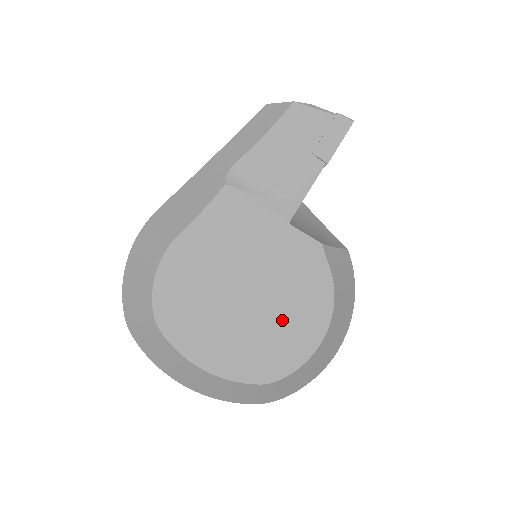
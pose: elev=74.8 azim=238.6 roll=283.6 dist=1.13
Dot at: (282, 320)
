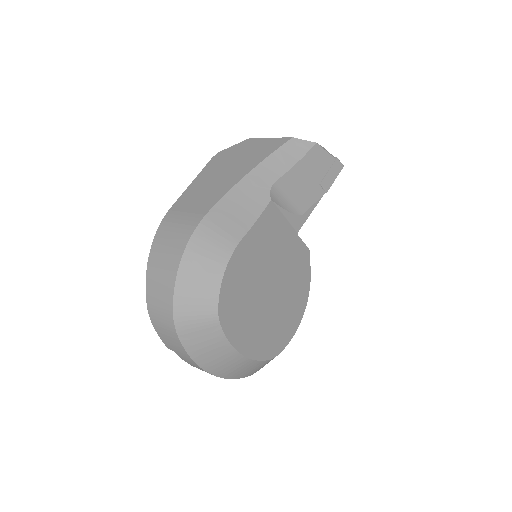
Dot at: (285, 308)
